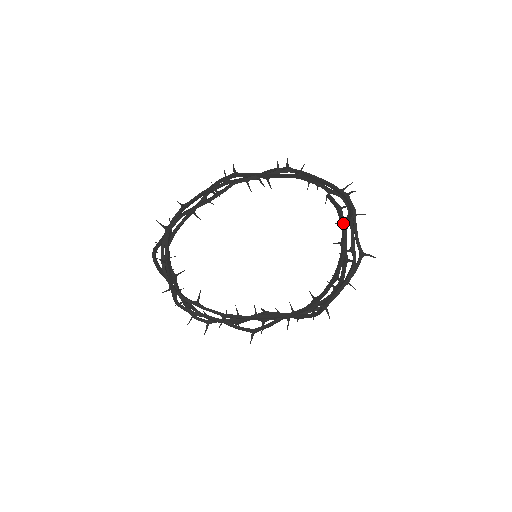
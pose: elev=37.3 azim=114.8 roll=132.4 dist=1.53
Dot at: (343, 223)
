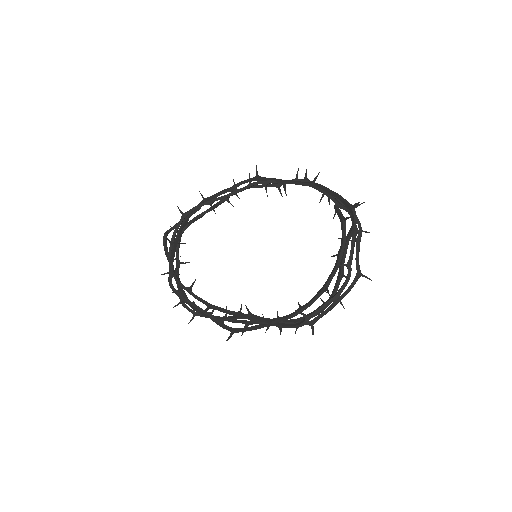
Dot at: (344, 234)
